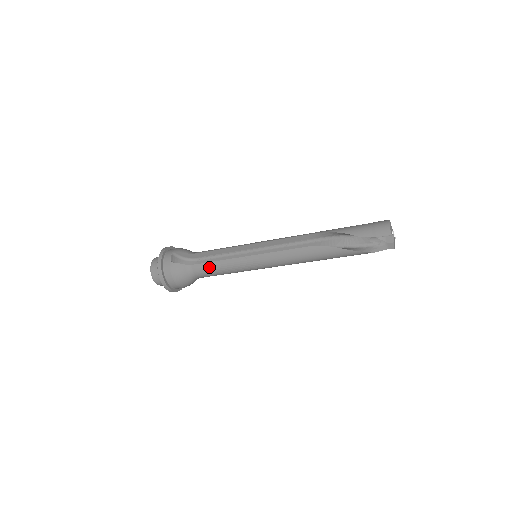
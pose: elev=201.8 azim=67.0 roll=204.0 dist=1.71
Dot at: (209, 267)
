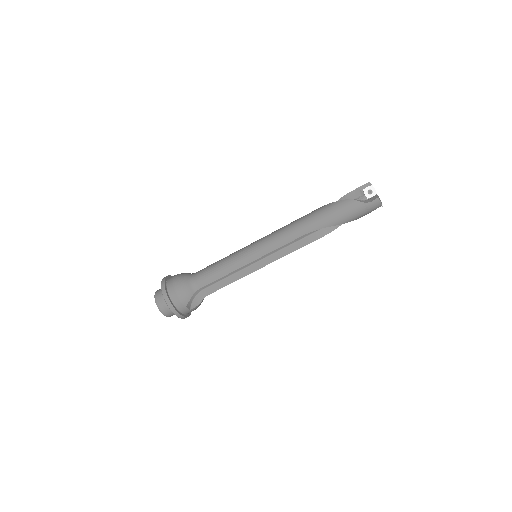
Dot at: (210, 265)
